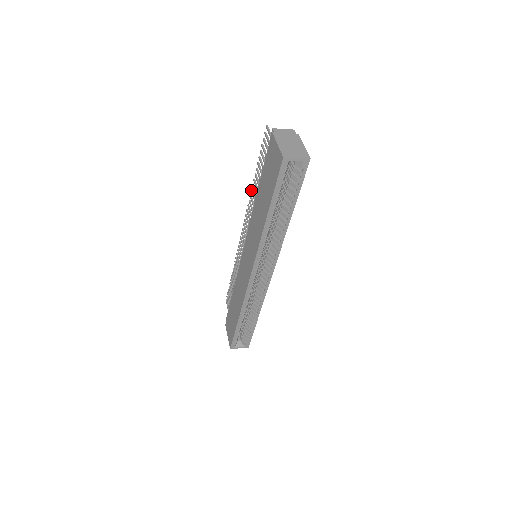
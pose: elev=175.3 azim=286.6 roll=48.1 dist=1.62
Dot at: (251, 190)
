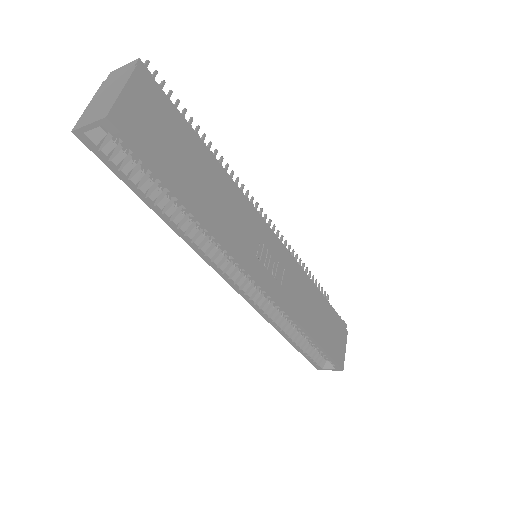
Dot at: occluded
